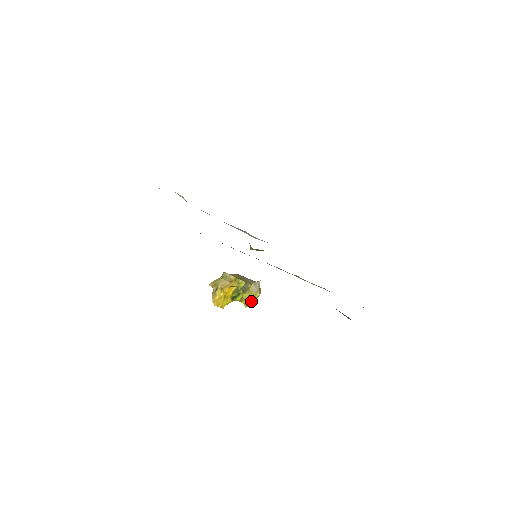
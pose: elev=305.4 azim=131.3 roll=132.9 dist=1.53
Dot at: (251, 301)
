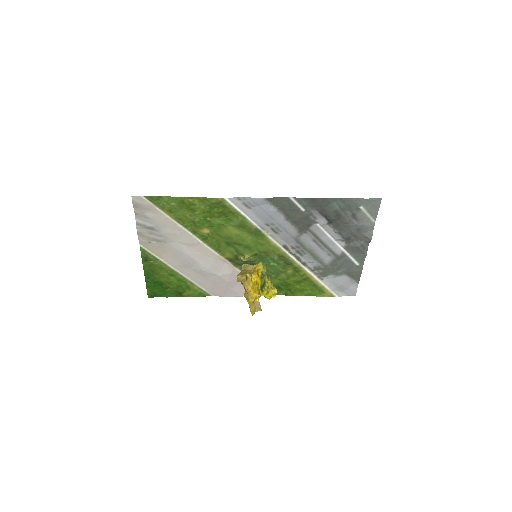
Dot at: (275, 292)
